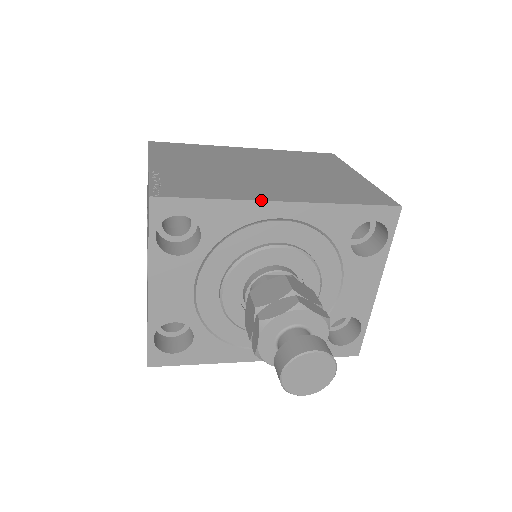
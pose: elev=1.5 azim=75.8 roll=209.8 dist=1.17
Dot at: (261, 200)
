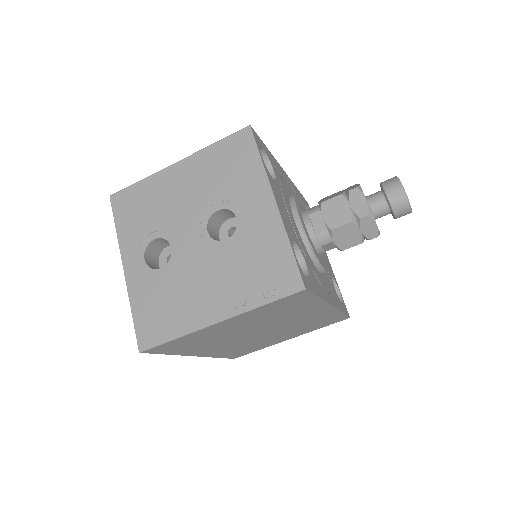
Dot at: (278, 164)
